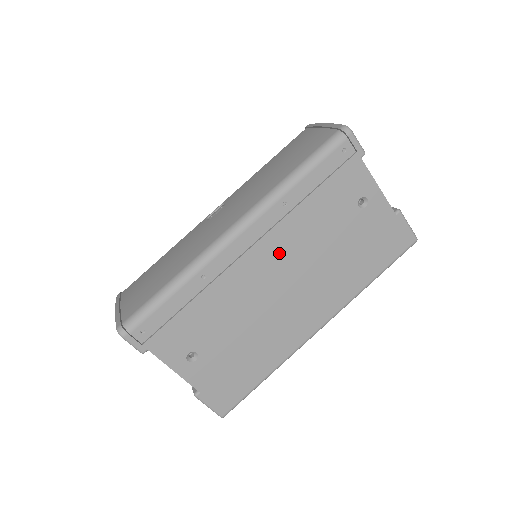
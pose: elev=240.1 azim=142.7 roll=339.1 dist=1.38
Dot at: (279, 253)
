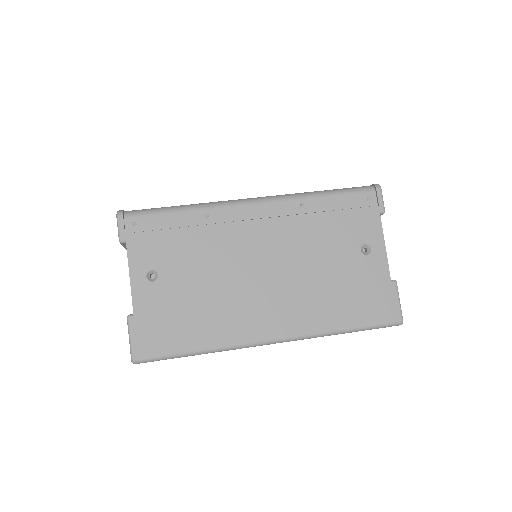
Dot at: (276, 241)
